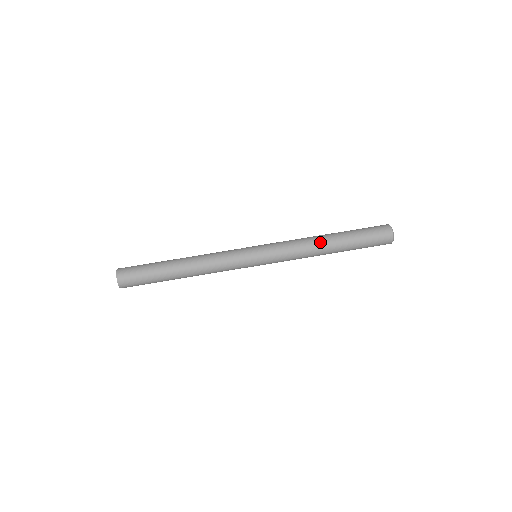
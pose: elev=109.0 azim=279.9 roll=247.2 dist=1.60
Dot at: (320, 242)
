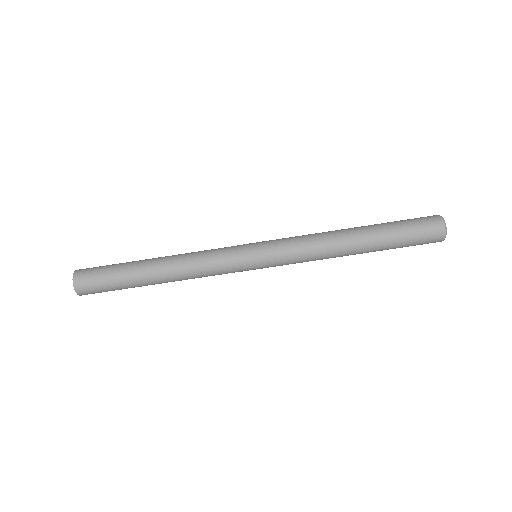
Dot at: (343, 242)
